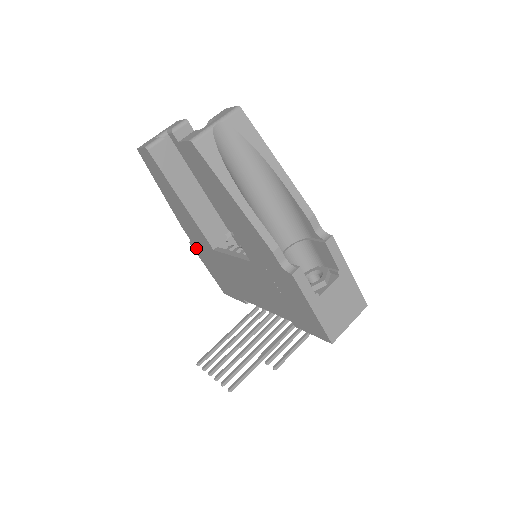
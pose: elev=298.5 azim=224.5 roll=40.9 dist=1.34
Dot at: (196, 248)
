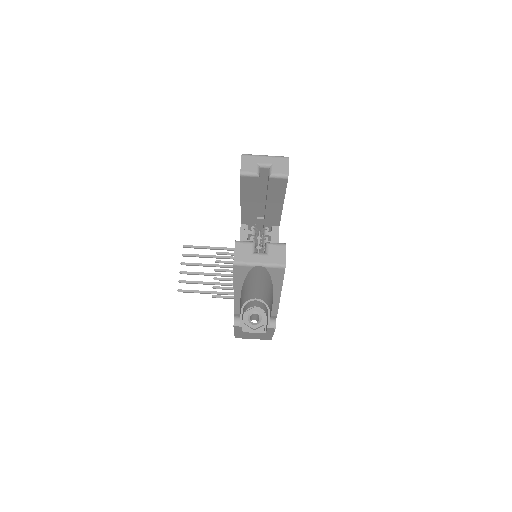
Dot at: occluded
